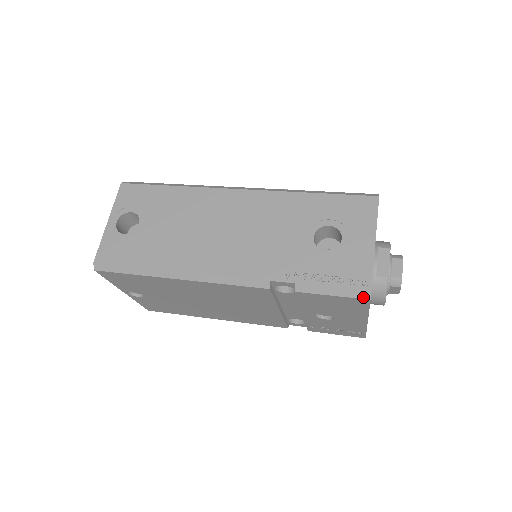
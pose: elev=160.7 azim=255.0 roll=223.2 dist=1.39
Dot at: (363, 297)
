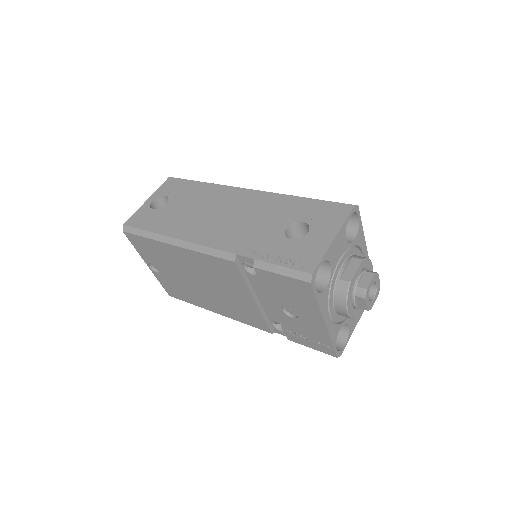
Dot at: (305, 279)
